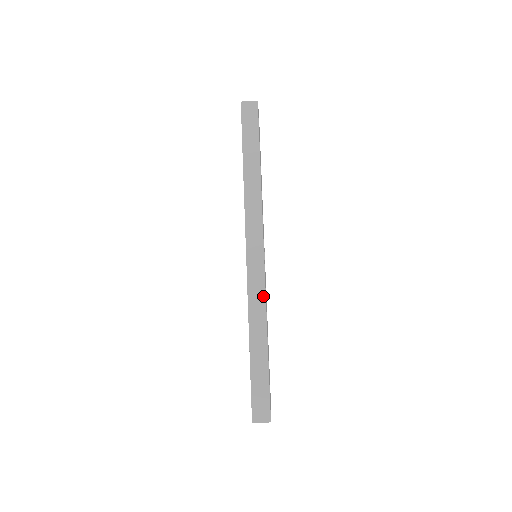
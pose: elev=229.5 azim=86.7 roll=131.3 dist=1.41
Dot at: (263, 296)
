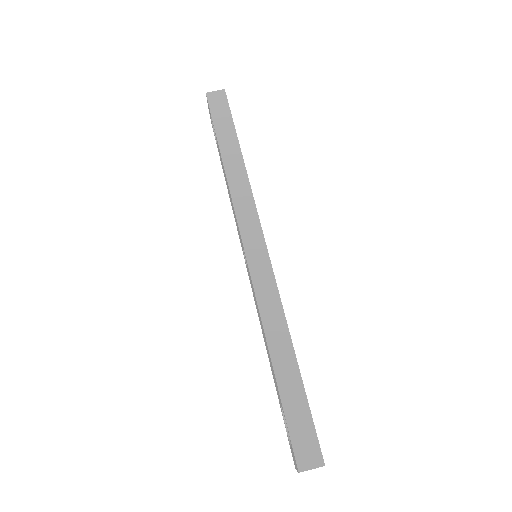
Dot at: (276, 296)
